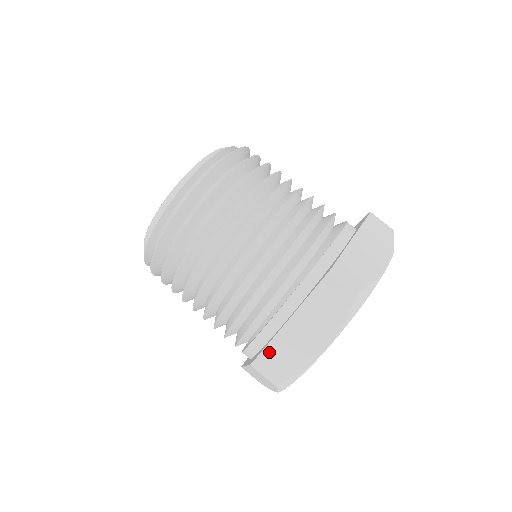
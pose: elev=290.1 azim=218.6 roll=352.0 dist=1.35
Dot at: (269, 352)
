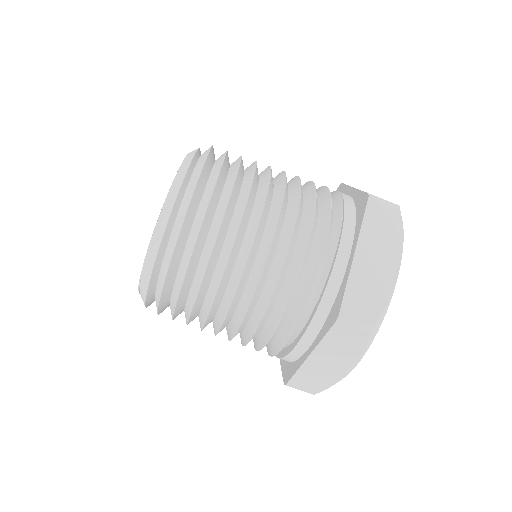
Dot at: (350, 297)
